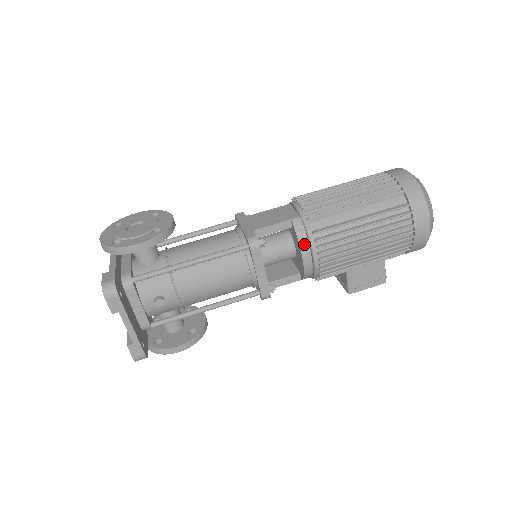
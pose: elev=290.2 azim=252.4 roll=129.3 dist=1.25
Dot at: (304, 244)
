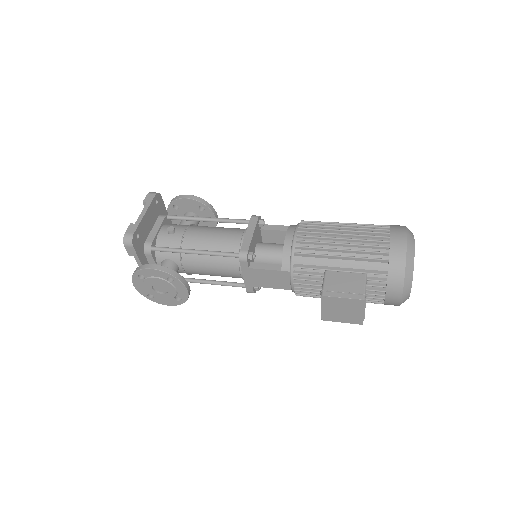
Dot at: (292, 228)
